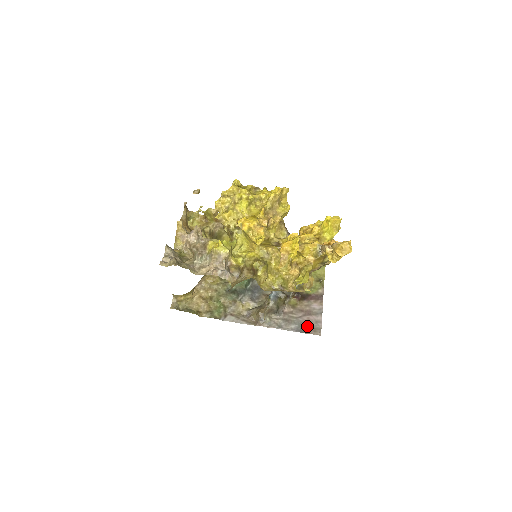
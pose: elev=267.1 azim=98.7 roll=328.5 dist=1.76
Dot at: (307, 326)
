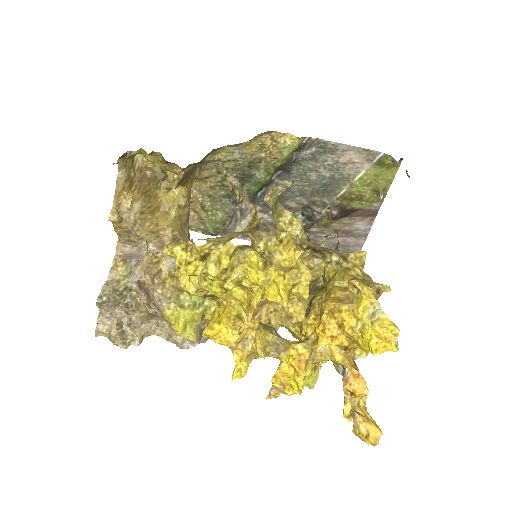
Dot at: (340, 249)
